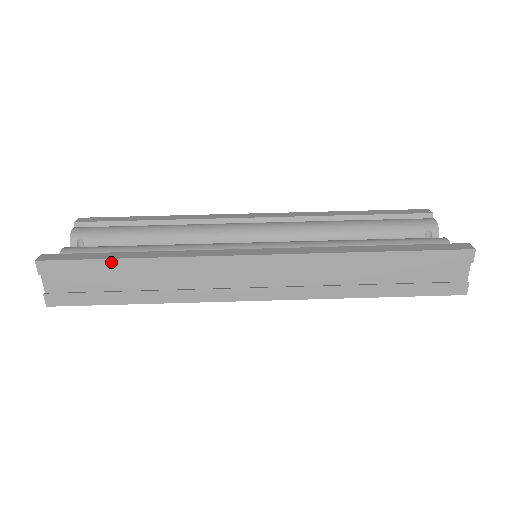
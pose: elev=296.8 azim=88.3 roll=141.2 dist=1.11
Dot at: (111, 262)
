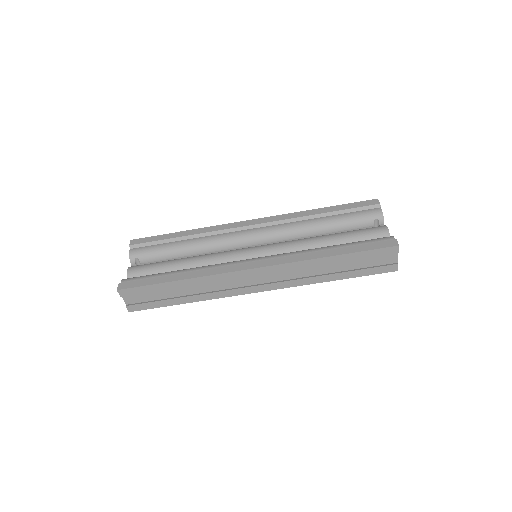
Dot at: (163, 284)
